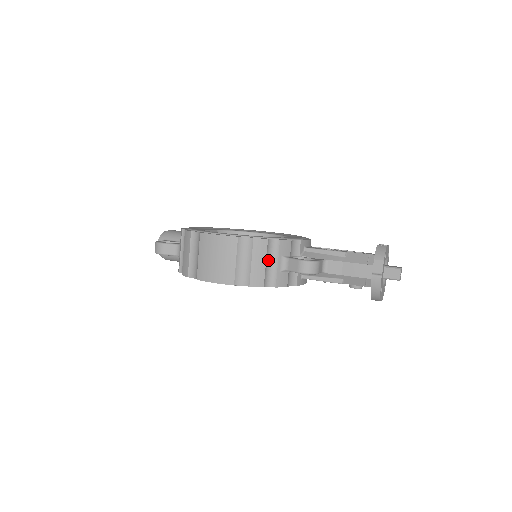
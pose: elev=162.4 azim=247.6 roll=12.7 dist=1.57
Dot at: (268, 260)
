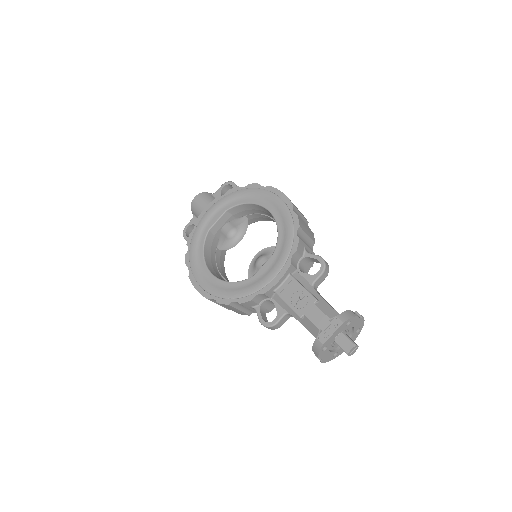
Dot at: (241, 307)
